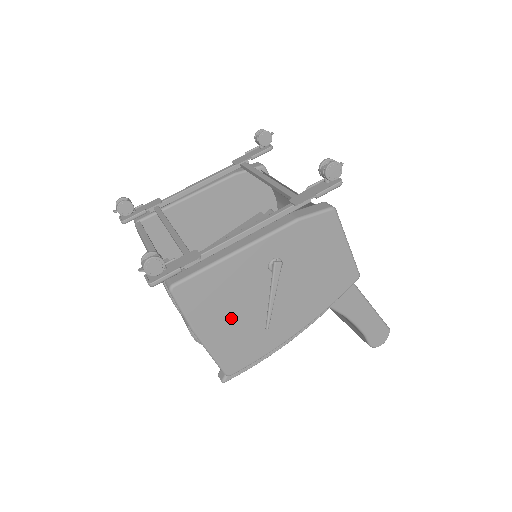
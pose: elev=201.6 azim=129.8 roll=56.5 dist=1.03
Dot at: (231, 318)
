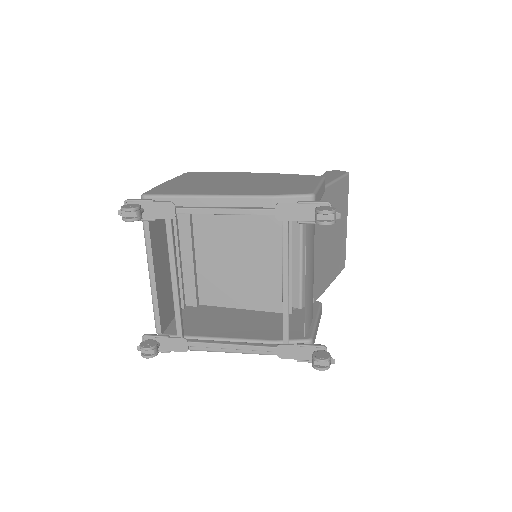
Dot at: occluded
